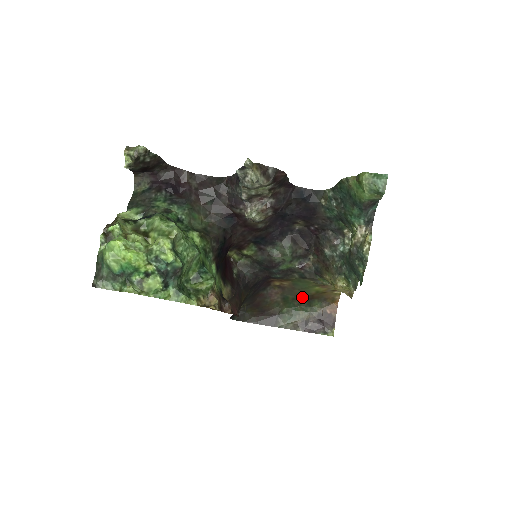
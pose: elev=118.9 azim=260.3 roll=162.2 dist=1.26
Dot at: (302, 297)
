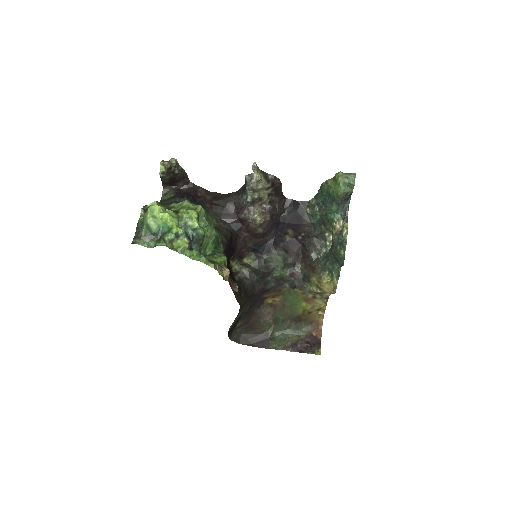
Dot at: (291, 319)
